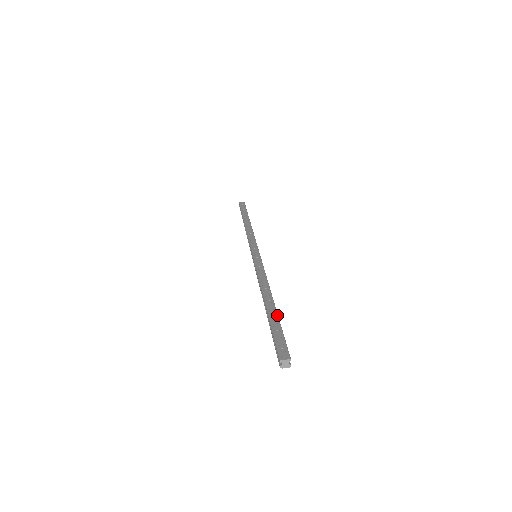
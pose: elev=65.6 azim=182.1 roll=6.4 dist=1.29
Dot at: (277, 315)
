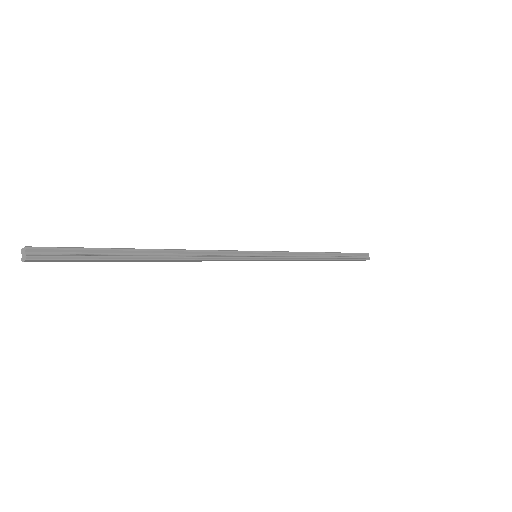
Dot at: (121, 248)
